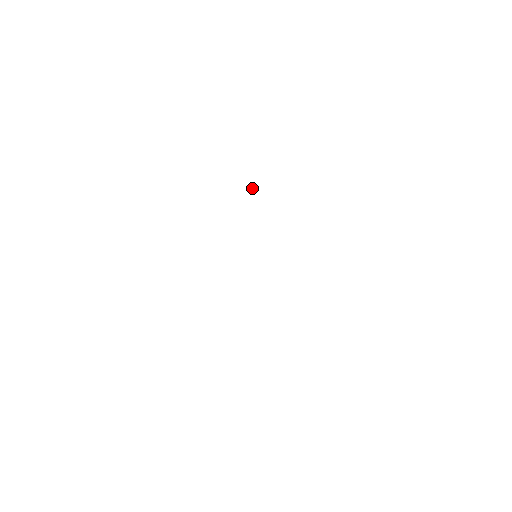
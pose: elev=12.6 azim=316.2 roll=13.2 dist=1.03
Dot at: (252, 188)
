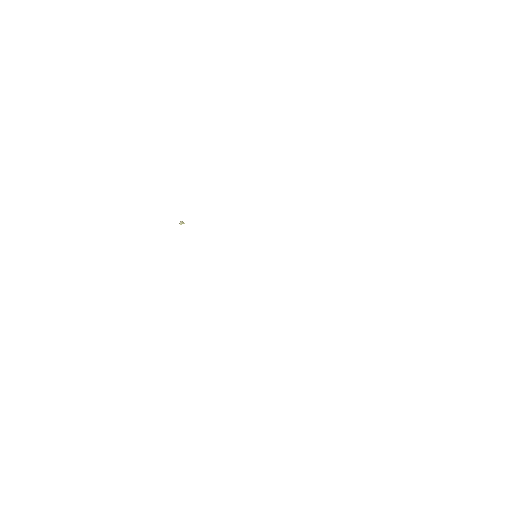
Dot at: (182, 221)
